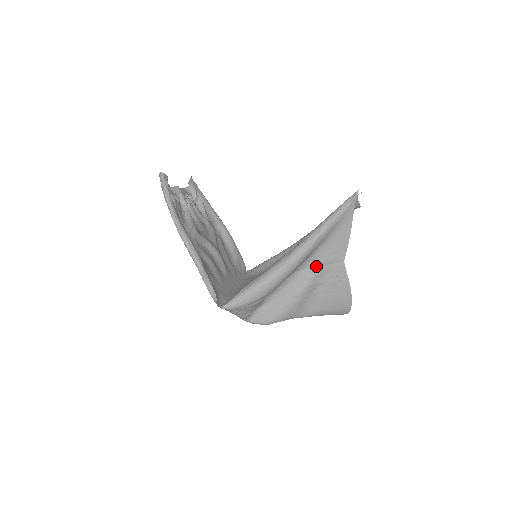
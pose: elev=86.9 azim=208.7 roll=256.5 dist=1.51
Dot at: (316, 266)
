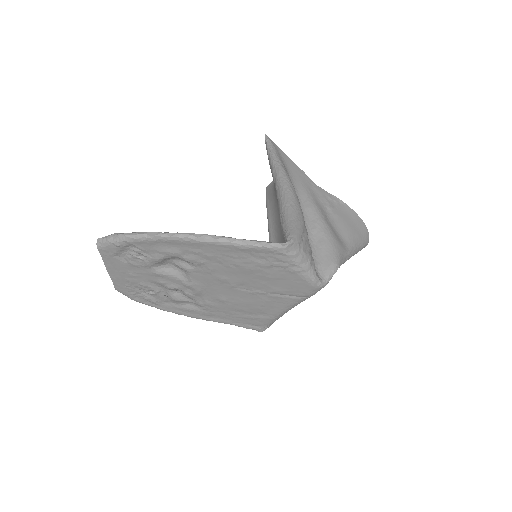
Dot at: (305, 196)
